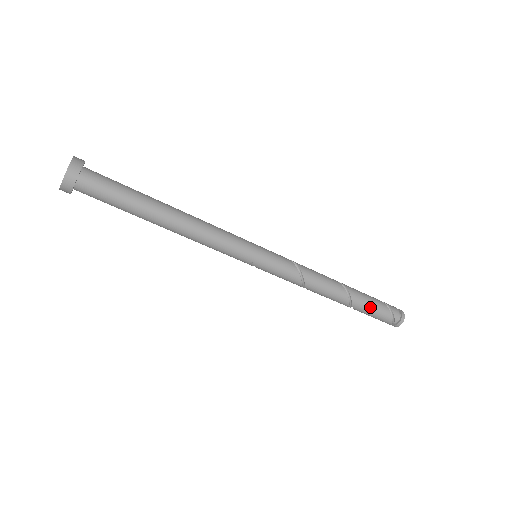
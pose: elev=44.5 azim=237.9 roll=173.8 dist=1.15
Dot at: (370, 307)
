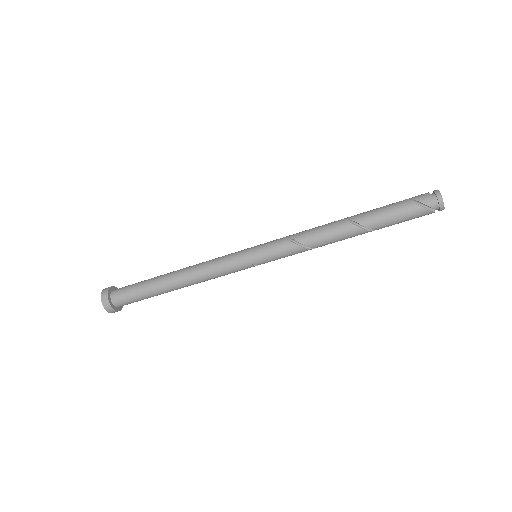
Dot at: (391, 218)
